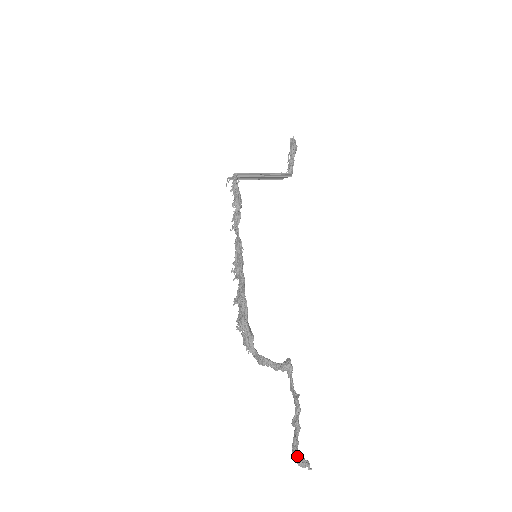
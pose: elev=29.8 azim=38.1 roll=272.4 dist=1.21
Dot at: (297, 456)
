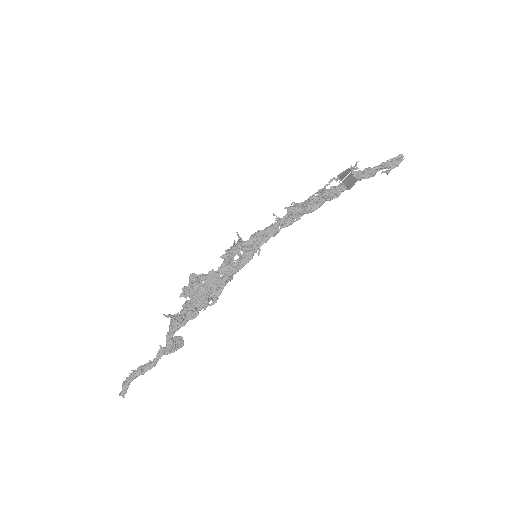
Dot at: (125, 393)
